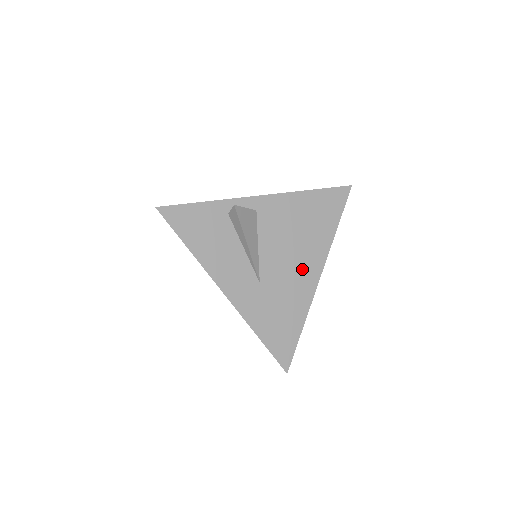
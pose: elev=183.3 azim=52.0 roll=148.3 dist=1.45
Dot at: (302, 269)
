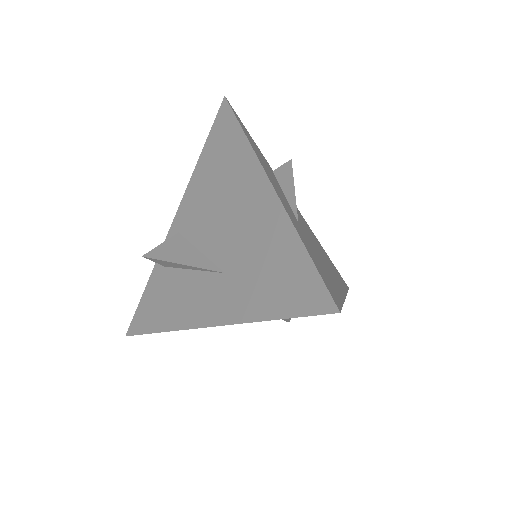
Dot at: (330, 270)
